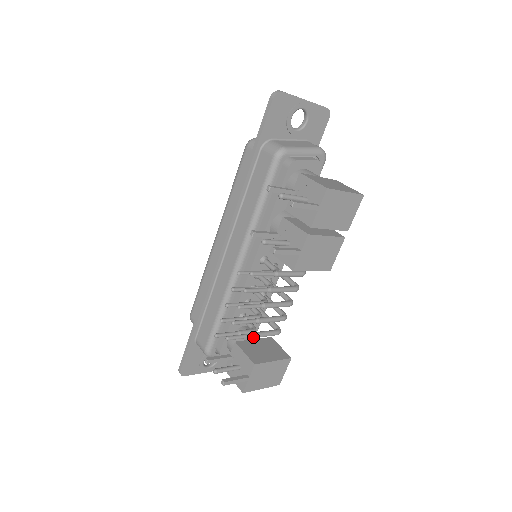
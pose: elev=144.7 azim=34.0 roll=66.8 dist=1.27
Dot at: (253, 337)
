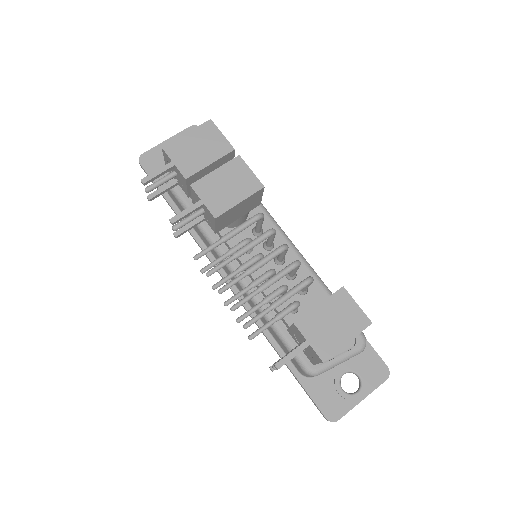
Dot at: (275, 305)
